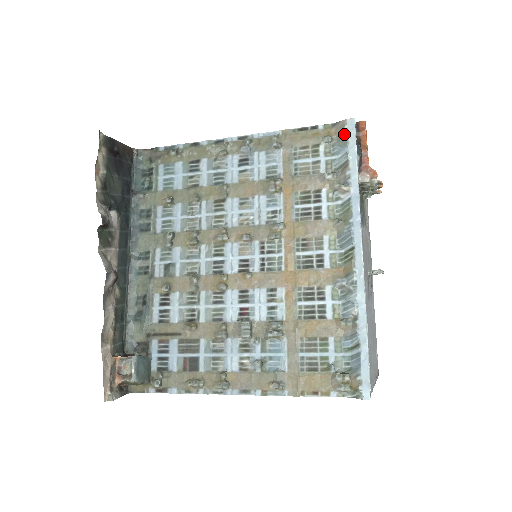
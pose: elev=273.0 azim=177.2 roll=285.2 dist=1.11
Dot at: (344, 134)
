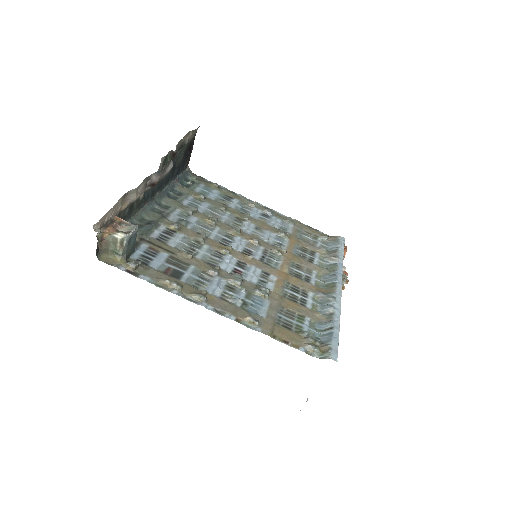
Dot at: (337, 240)
